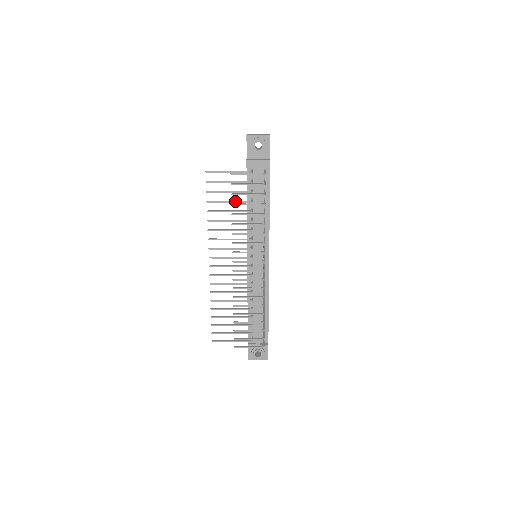
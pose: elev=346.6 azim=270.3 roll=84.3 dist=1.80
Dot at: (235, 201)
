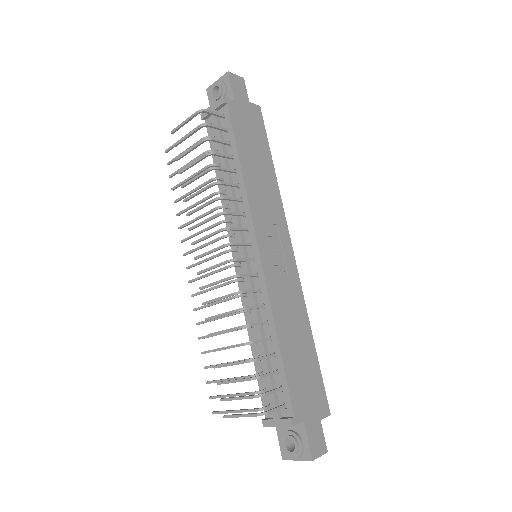
Dot at: (195, 173)
